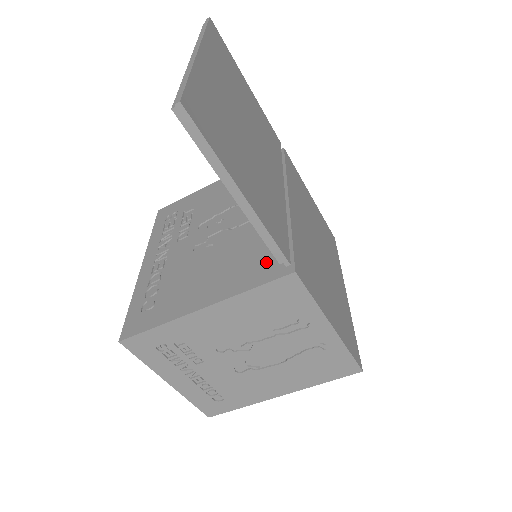
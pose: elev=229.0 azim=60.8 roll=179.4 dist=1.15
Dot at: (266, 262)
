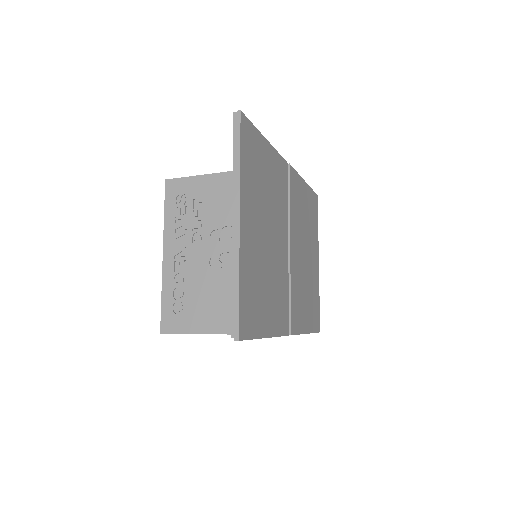
Dot at: occluded
